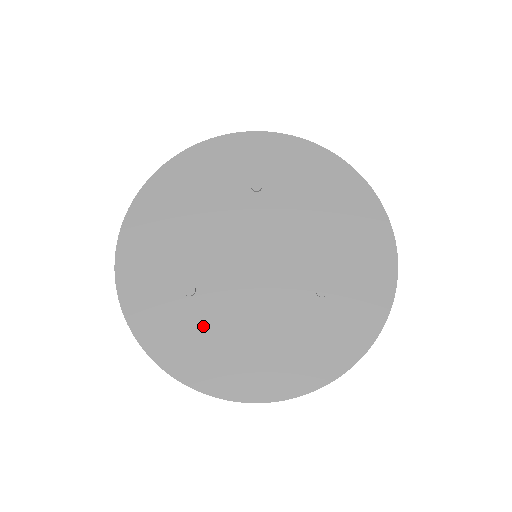
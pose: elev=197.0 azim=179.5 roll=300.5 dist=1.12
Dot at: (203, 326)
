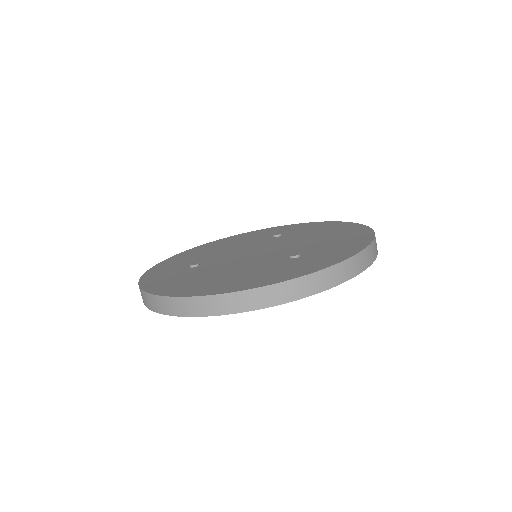
Dot at: (189, 275)
